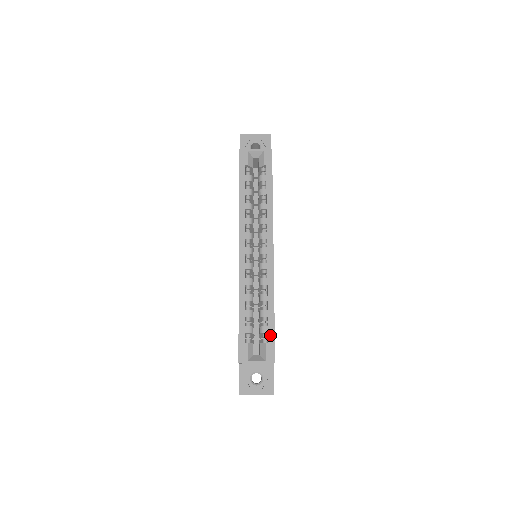
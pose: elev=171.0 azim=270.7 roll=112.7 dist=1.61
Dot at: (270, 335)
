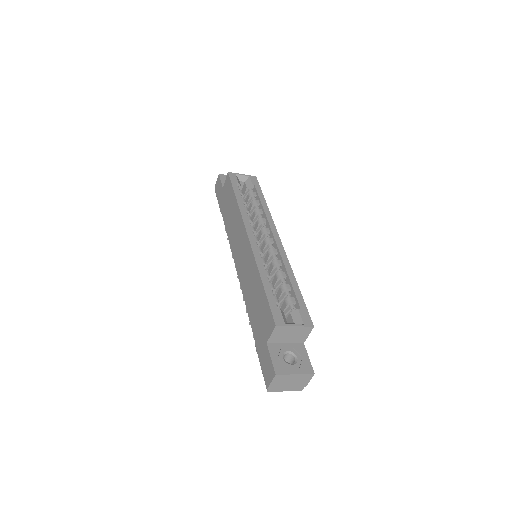
Dot at: (300, 302)
